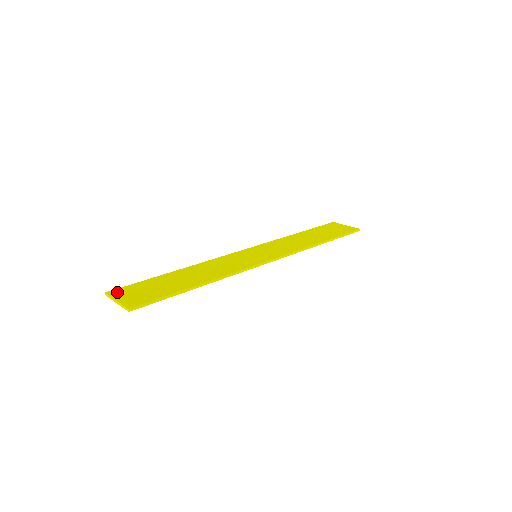
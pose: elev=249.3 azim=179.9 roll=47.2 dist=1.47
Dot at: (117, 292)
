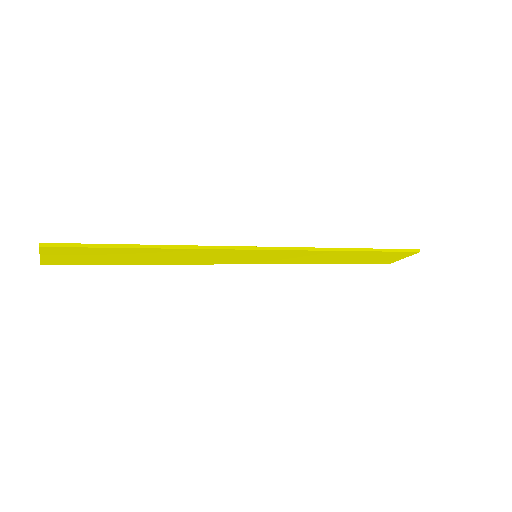
Dot at: occluded
